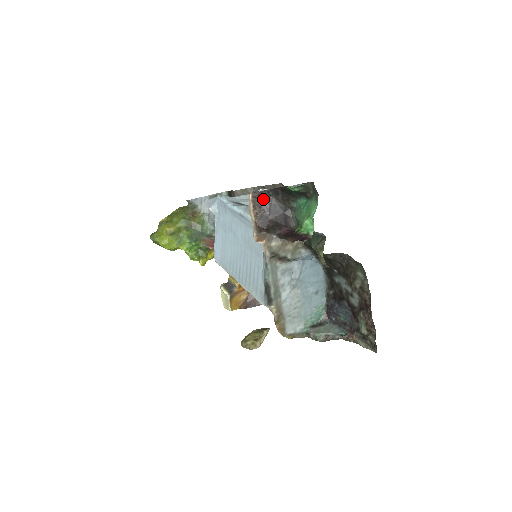
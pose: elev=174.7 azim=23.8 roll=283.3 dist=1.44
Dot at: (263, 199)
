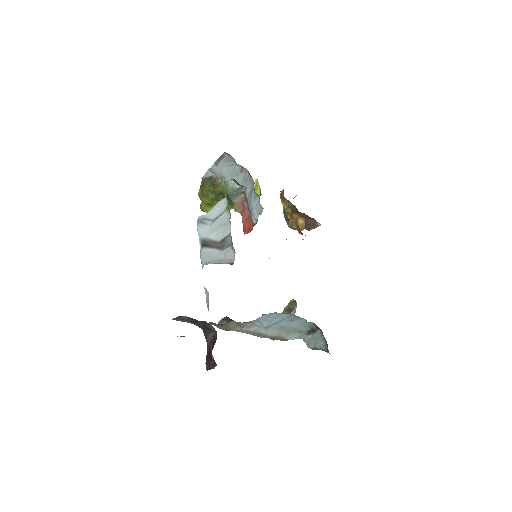
Dot at: (183, 318)
